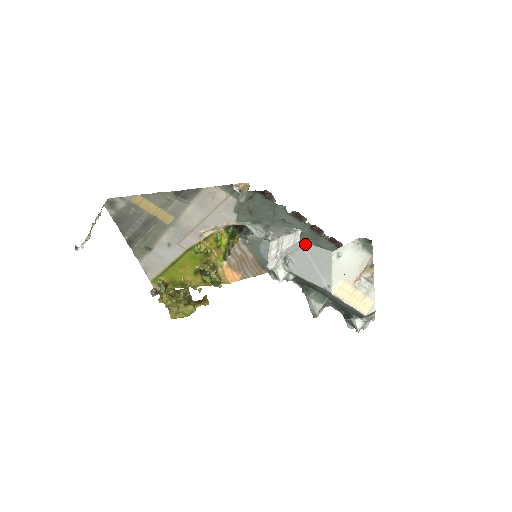
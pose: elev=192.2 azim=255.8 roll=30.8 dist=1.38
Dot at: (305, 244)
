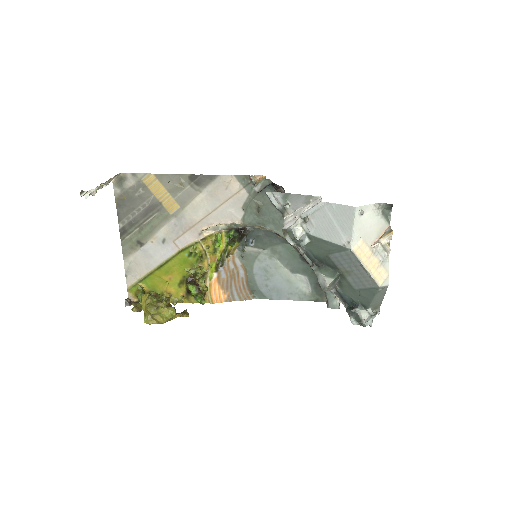
Dot at: (327, 203)
